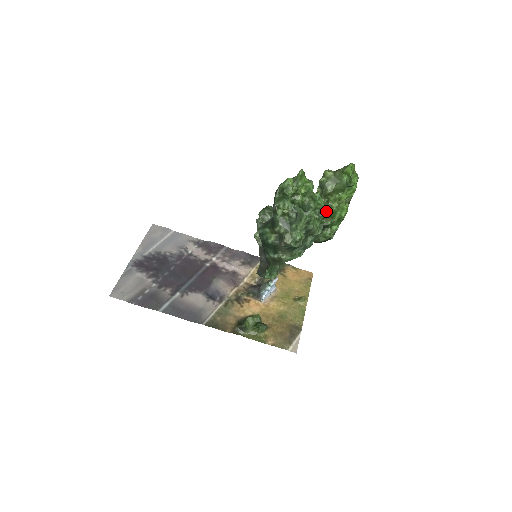
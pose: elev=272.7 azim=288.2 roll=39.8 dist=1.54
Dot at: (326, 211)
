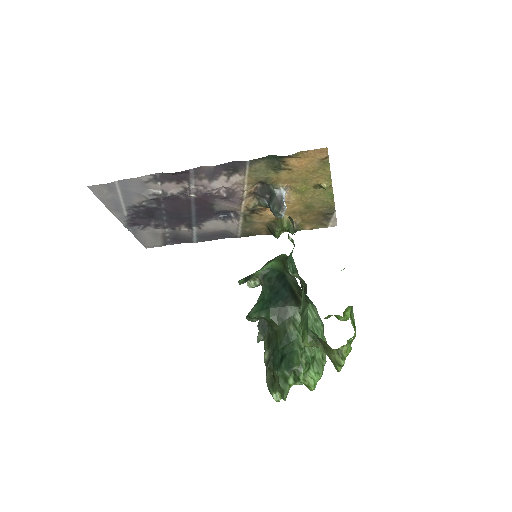
Dot at: occluded
